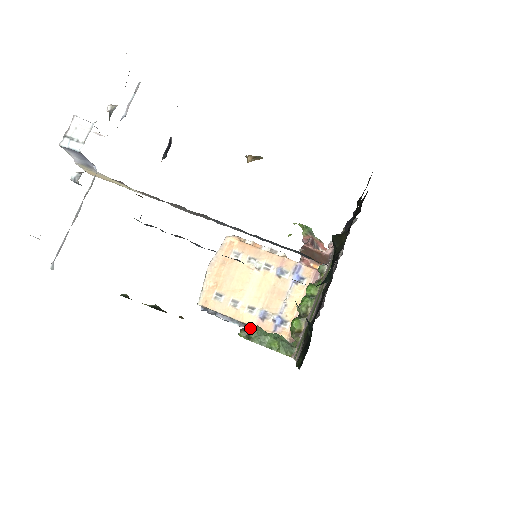
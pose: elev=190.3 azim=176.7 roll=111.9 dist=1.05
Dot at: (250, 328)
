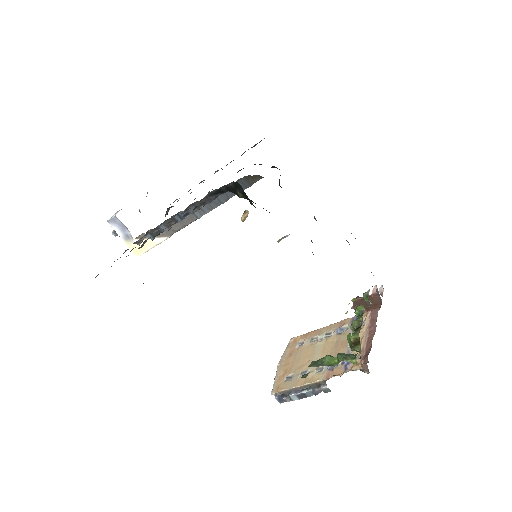
Dot at: occluded
